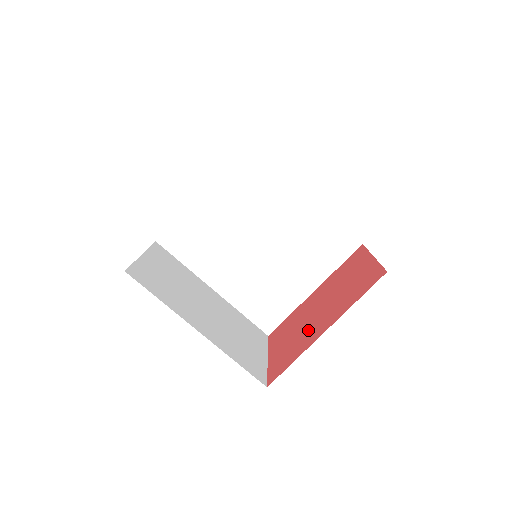
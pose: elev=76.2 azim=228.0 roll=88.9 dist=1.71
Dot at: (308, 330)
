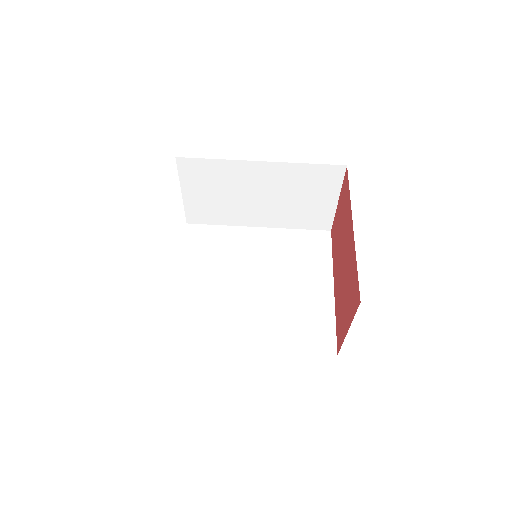
Dot at: (347, 262)
